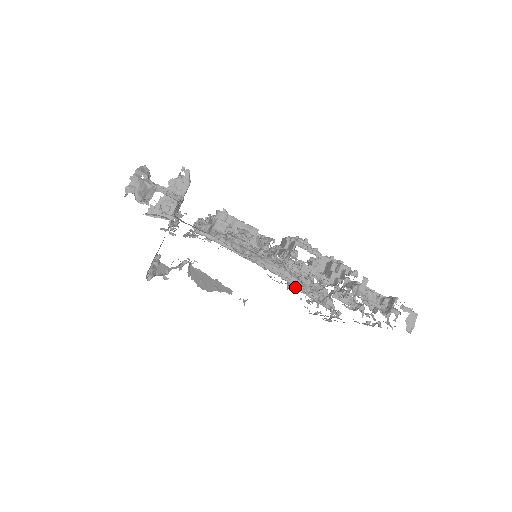
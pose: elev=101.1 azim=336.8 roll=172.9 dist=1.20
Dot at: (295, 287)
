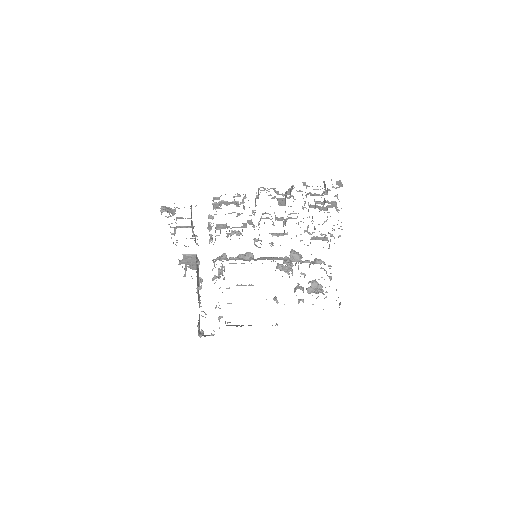
Dot at: occluded
